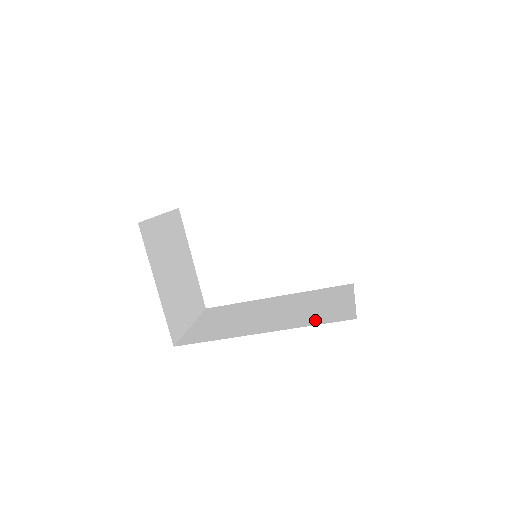
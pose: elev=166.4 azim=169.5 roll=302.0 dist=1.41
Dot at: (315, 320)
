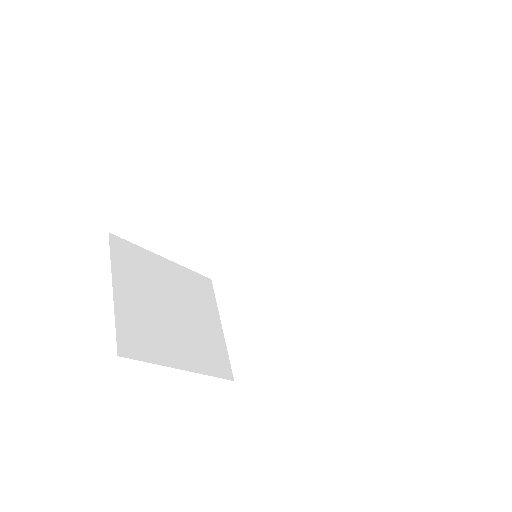
Dot at: (368, 294)
